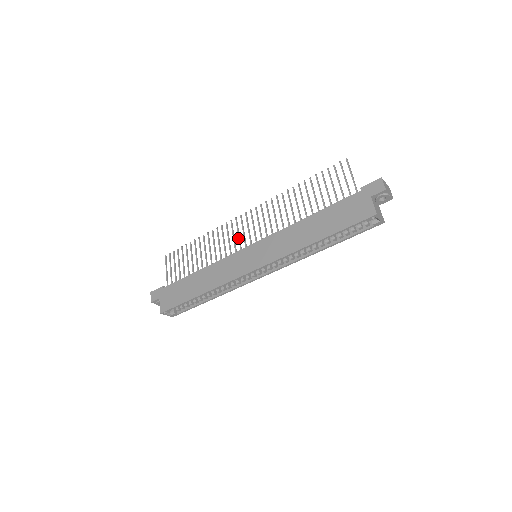
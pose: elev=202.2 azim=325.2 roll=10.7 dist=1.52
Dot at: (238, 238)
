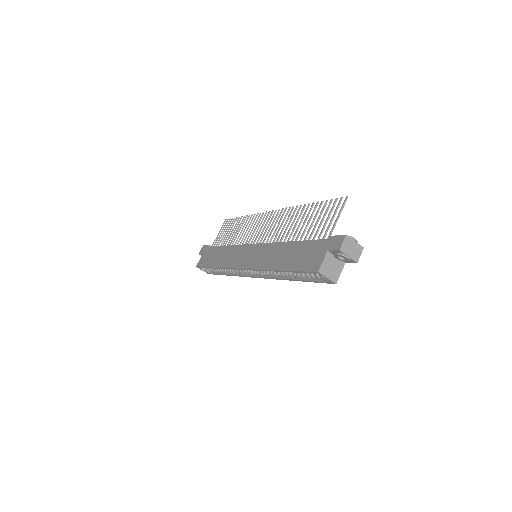
Dot at: occluded
